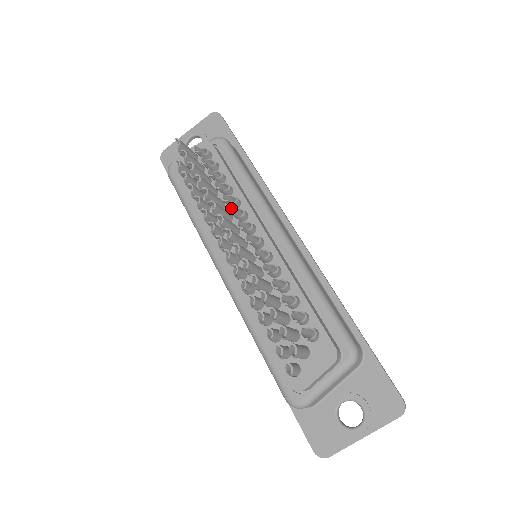
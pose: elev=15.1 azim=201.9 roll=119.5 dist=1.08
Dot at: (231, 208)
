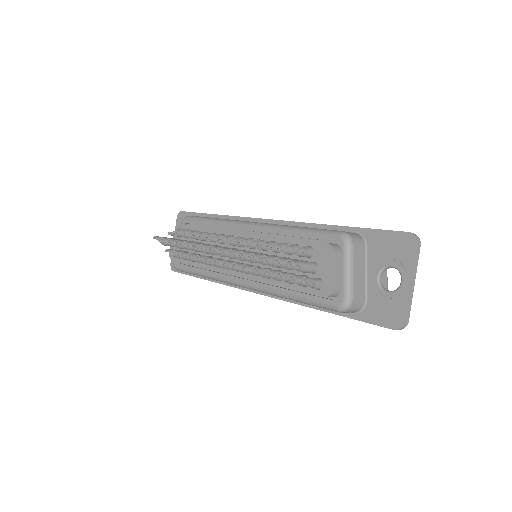
Dot at: (208, 239)
